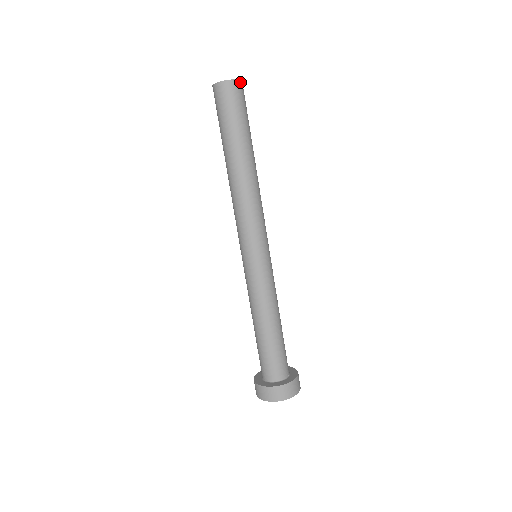
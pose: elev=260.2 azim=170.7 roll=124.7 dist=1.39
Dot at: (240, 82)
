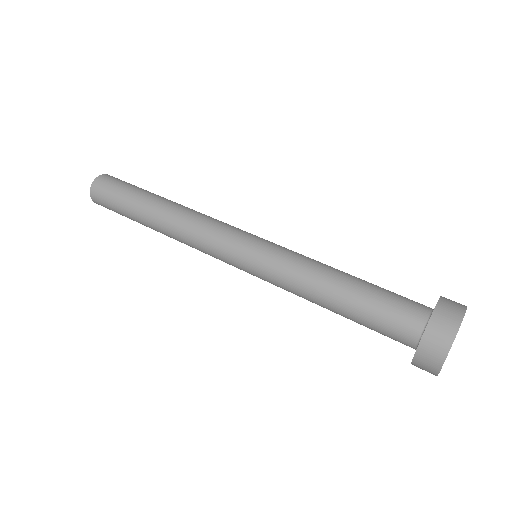
Dot at: occluded
